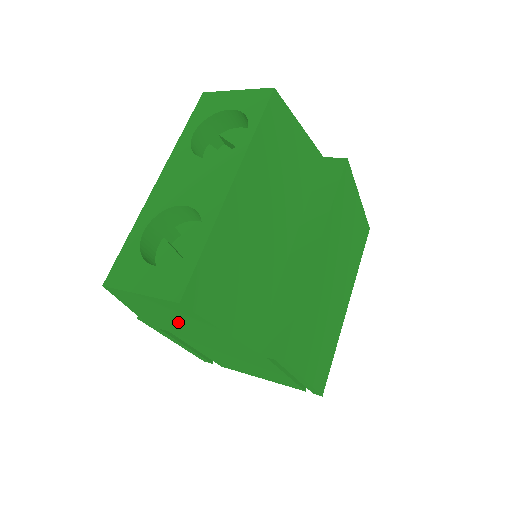
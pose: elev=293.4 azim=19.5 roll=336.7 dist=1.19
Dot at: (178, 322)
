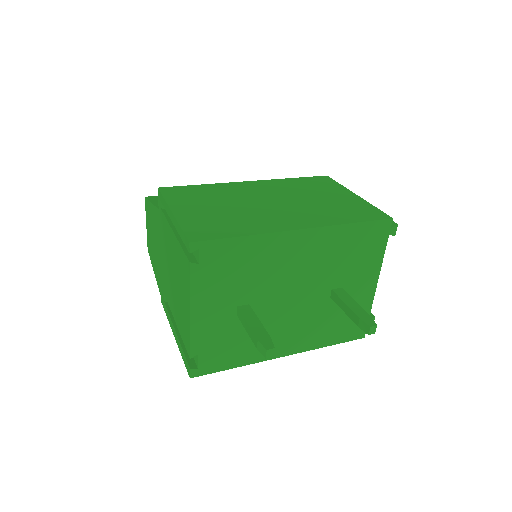
Dot at: (155, 243)
